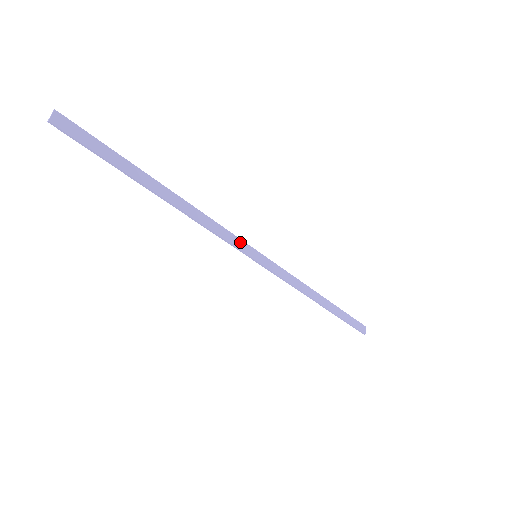
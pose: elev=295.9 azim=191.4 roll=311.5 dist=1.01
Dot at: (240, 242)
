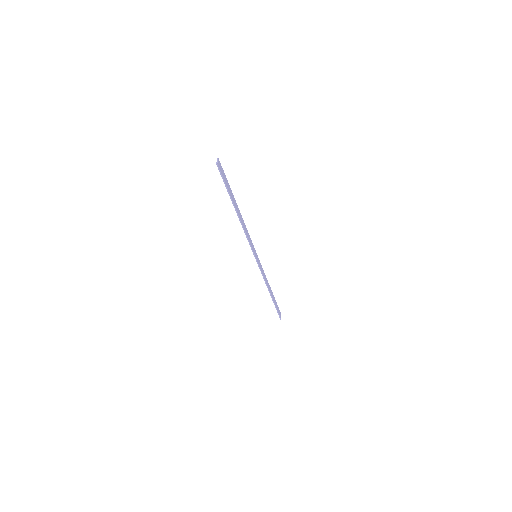
Dot at: (253, 246)
